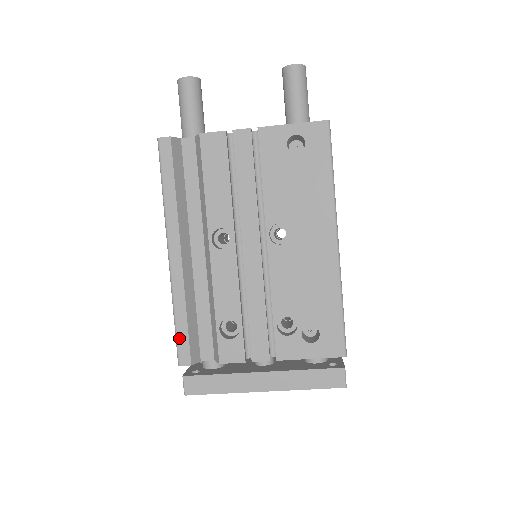
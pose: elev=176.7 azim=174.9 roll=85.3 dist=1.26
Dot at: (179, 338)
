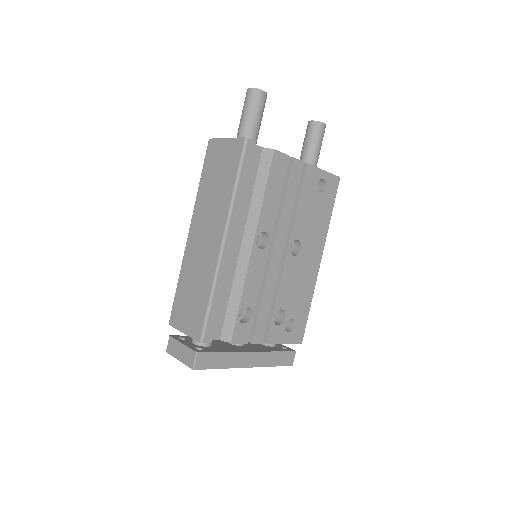
Dot at: (210, 318)
